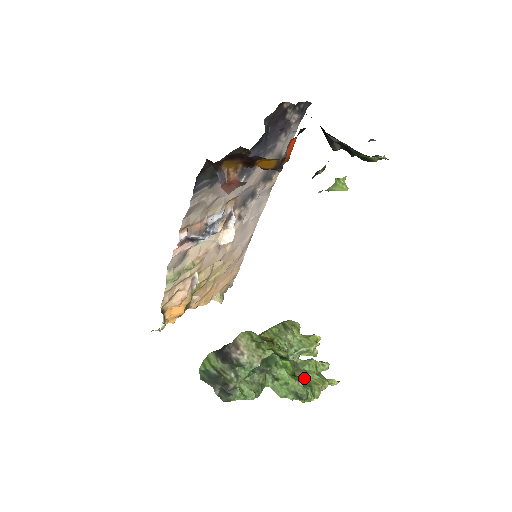
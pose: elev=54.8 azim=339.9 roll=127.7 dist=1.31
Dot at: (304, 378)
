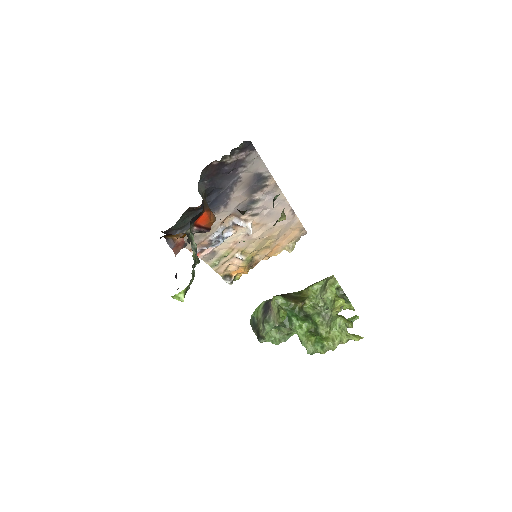
Dot at: (327, 332)
